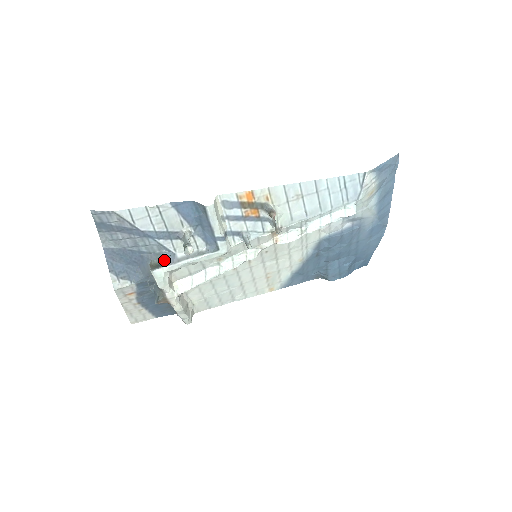
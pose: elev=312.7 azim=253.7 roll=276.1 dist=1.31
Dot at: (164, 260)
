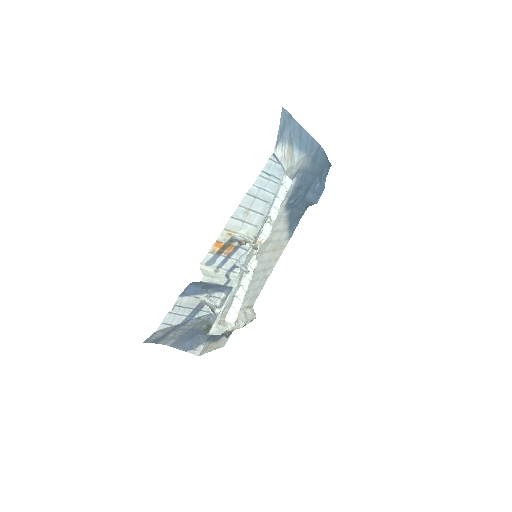
Dot at: (208, 322)
